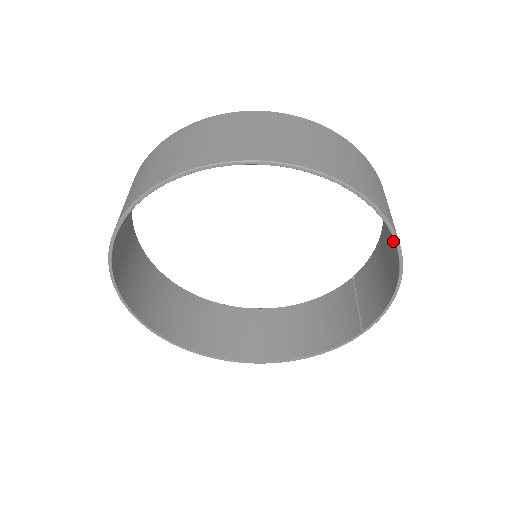
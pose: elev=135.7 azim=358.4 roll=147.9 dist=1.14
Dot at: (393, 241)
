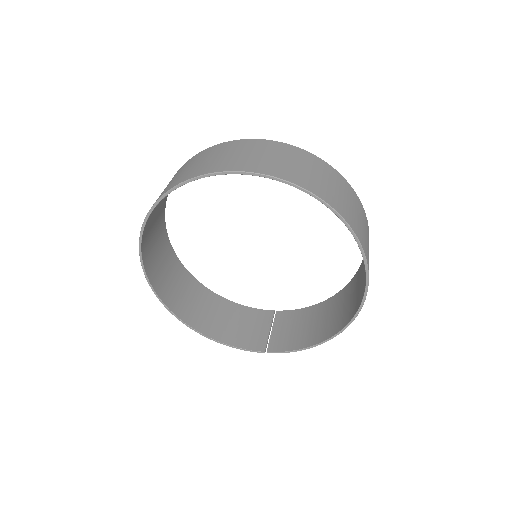
Dot at: (339, 318)
